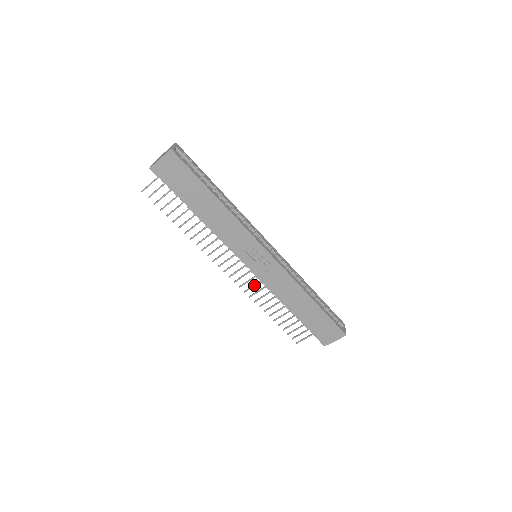
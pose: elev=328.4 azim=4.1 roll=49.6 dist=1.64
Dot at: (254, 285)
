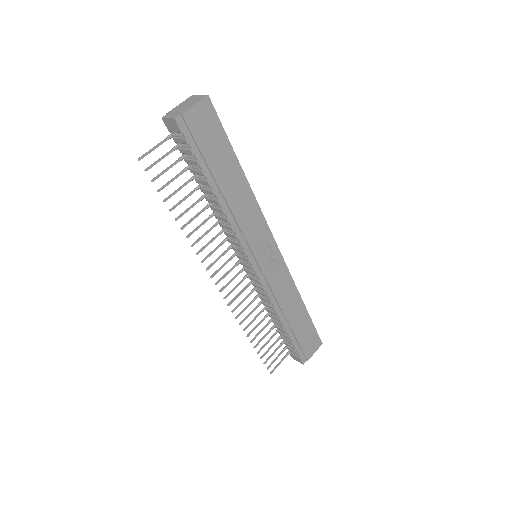
Dot at: (244, 299)
